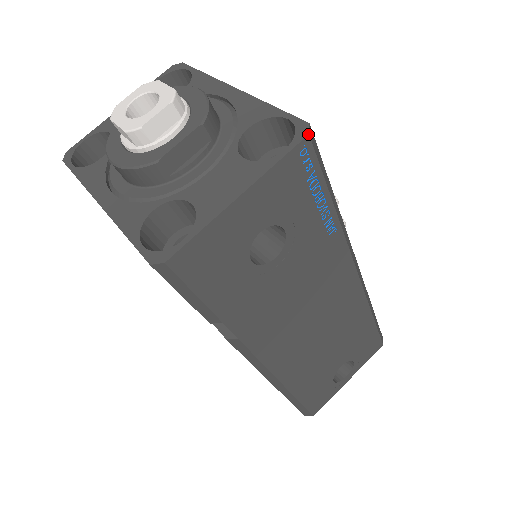
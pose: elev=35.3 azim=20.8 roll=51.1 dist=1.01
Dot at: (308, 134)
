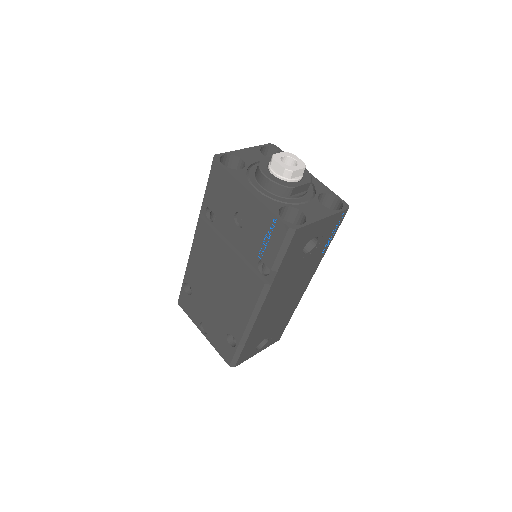
Dot at: occluded
